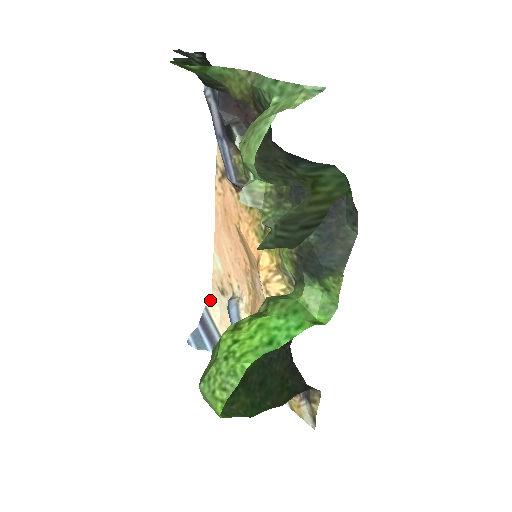
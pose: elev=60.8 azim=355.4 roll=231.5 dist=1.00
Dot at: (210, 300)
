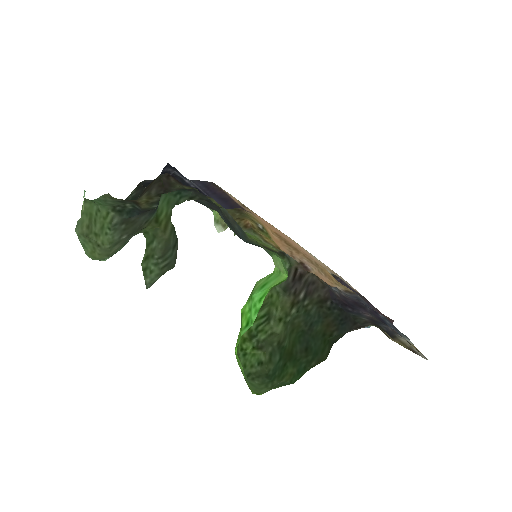
Dot at: occluded
